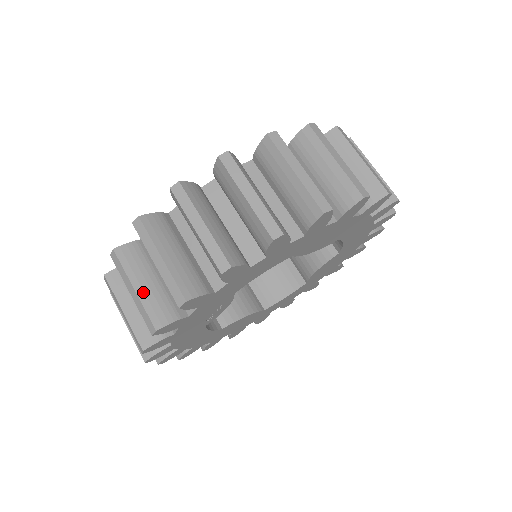
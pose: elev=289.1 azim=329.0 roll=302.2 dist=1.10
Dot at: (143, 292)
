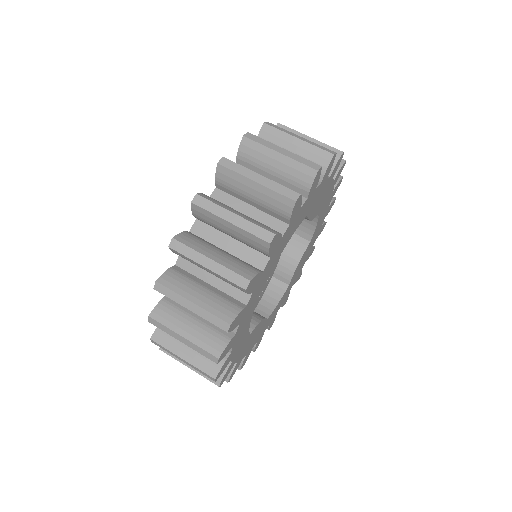
Dot at: (220, 259)
